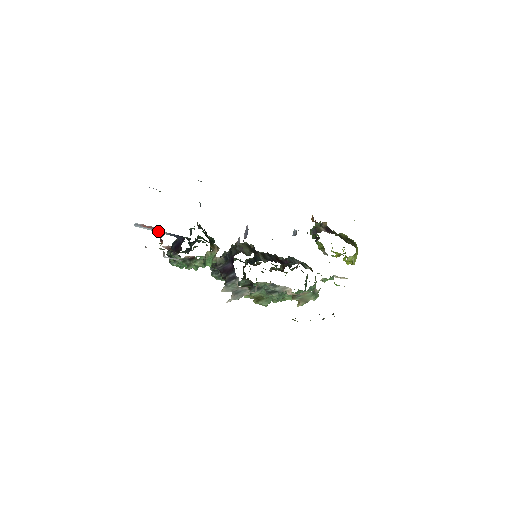
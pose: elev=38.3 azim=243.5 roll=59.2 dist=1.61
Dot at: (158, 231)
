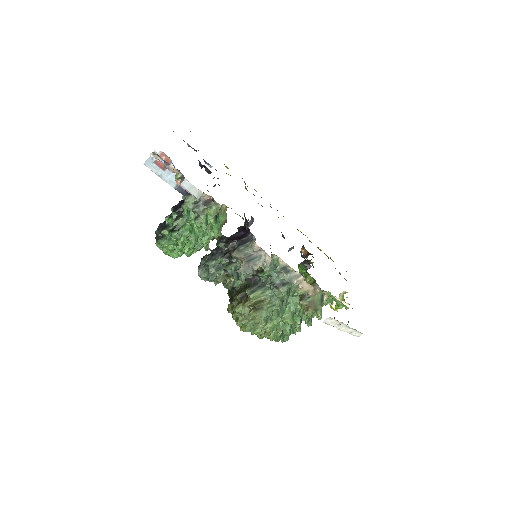
Dot at: (168, 179)
